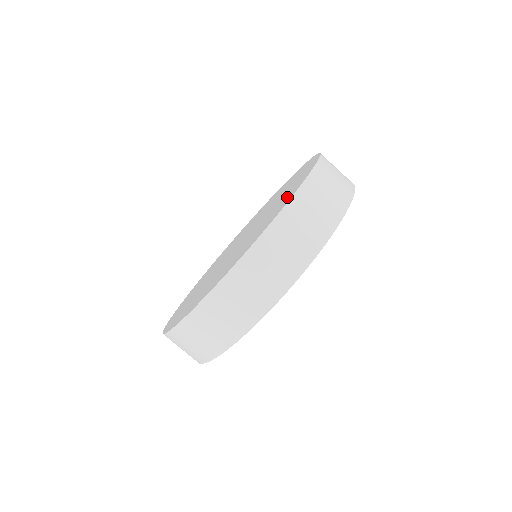
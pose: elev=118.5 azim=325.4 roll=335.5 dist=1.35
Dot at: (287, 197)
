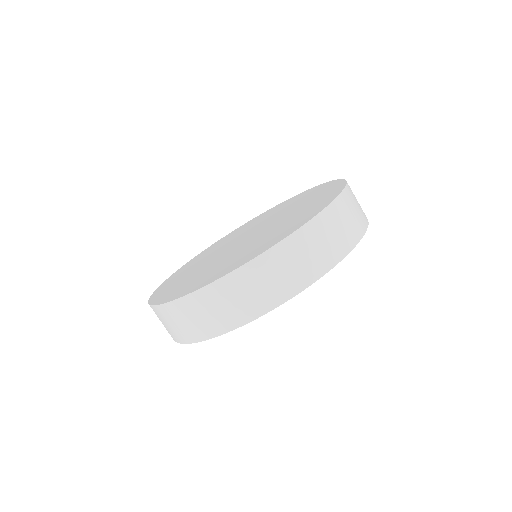
Dot at: (326, 191)
